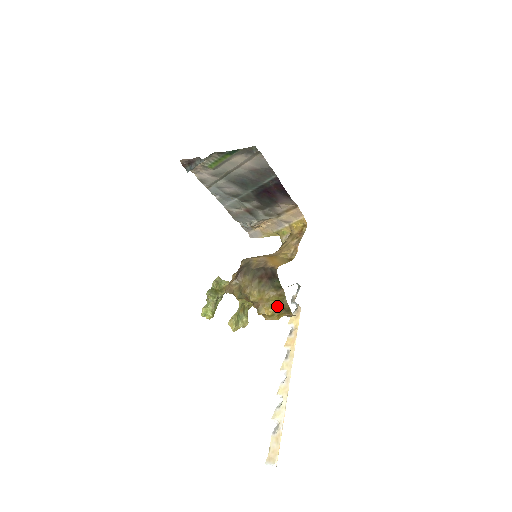
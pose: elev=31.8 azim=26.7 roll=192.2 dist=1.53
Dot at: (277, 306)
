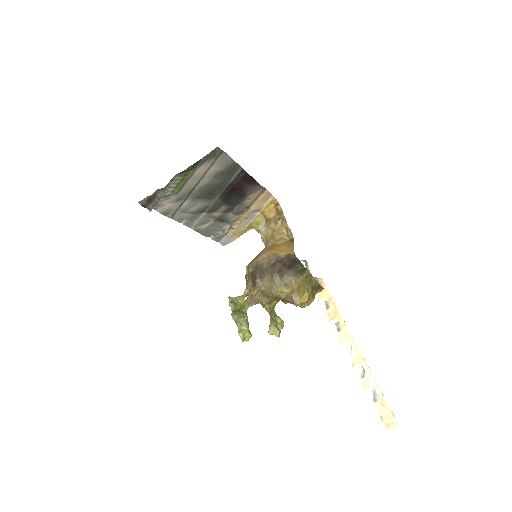
Dot at: (308, 289)
